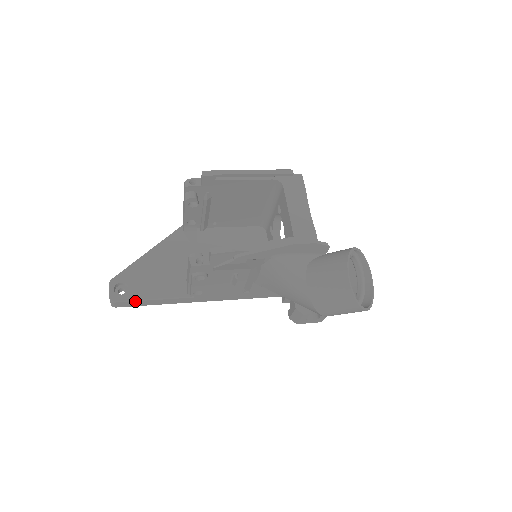
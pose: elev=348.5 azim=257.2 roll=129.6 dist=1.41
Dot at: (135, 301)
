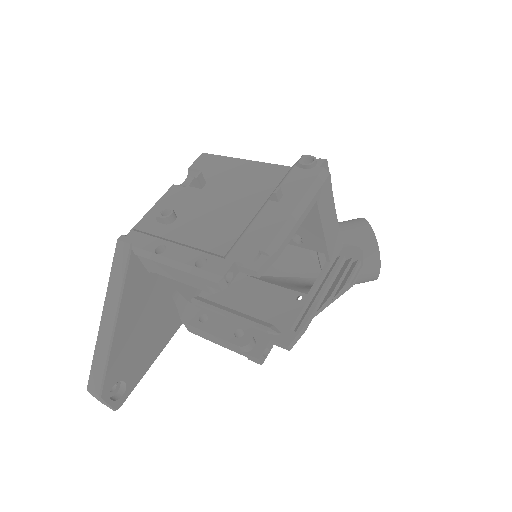
Dot at: (137, 383)
